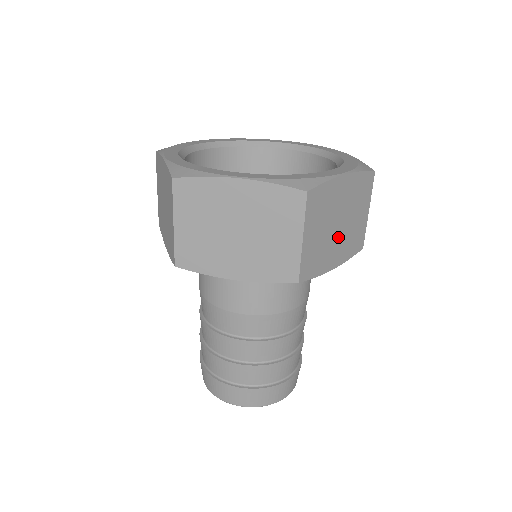
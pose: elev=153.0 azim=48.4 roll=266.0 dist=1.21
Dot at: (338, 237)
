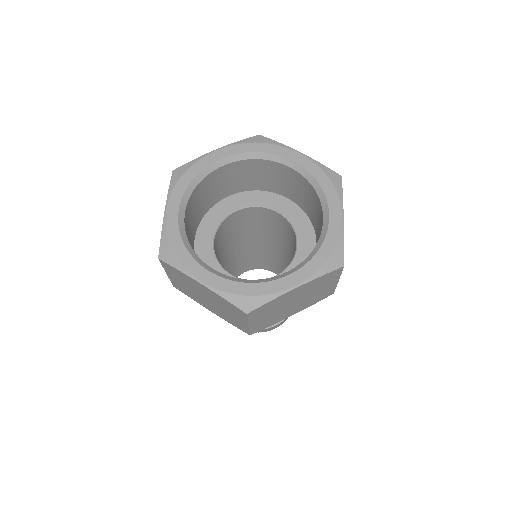
Dot at: occluded
